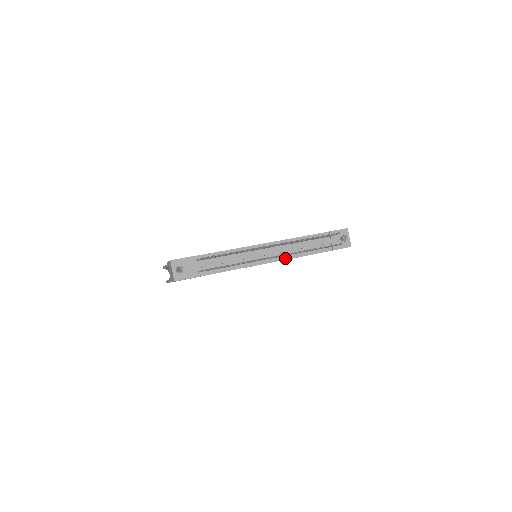
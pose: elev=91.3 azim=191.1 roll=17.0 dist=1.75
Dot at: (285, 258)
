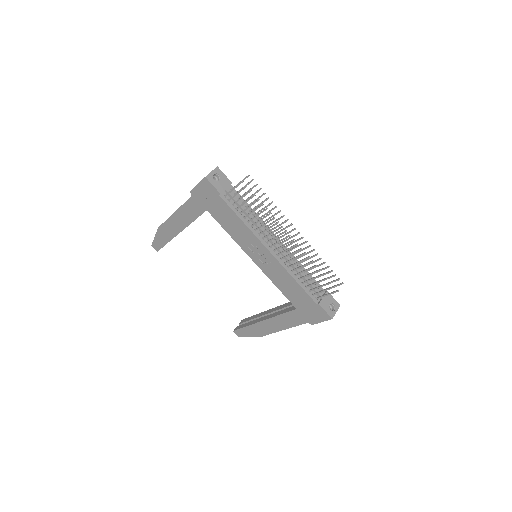
Dot at: (283, 265)
